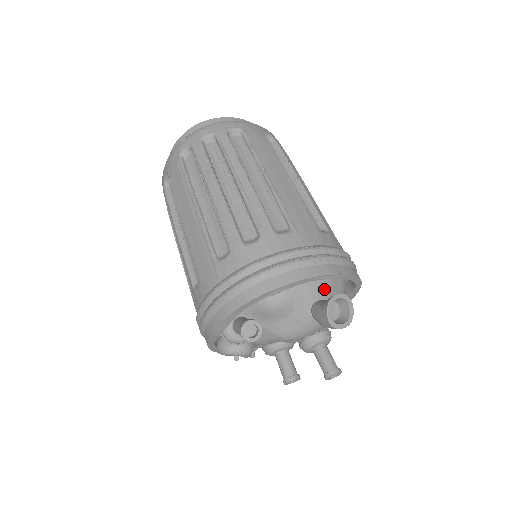
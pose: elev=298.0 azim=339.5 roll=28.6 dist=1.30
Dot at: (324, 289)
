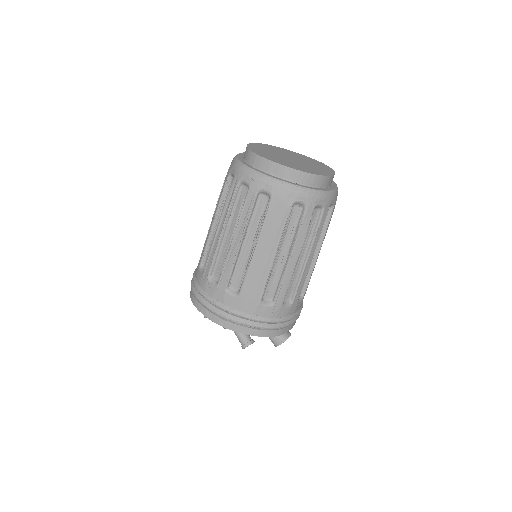
Dot at: occluded
